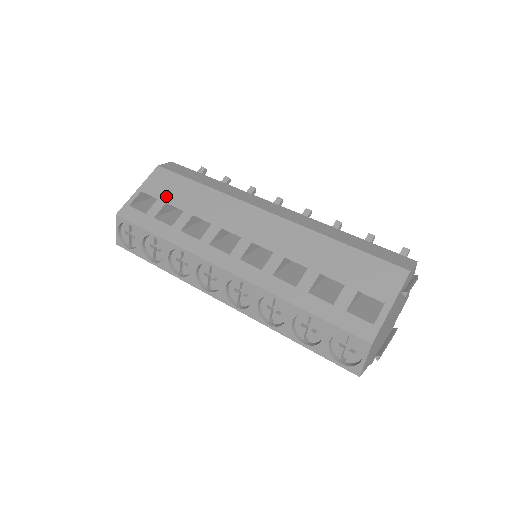
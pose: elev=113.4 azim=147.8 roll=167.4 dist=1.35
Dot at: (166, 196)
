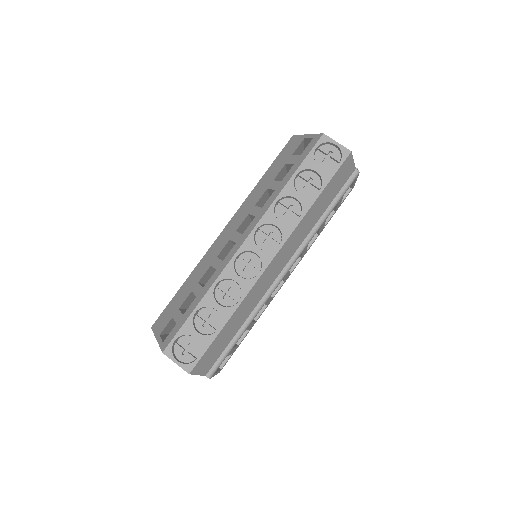
Dot at: (174, 311)
